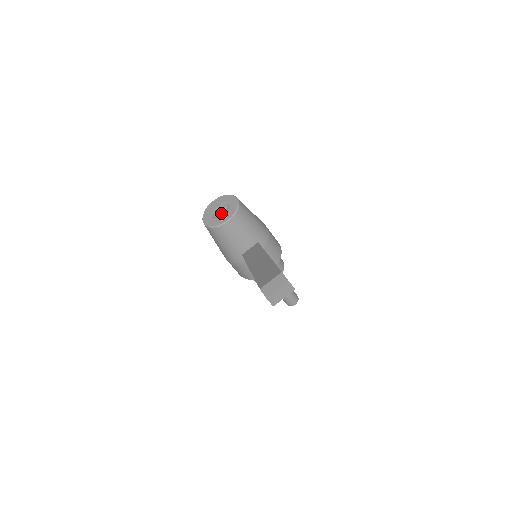
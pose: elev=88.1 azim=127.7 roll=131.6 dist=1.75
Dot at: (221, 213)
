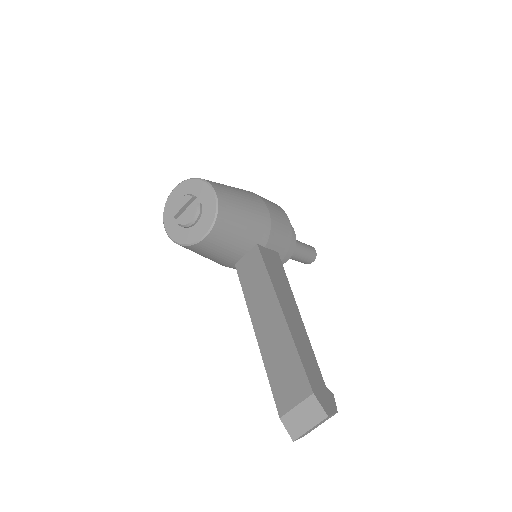
Dot at: (191, 222)
